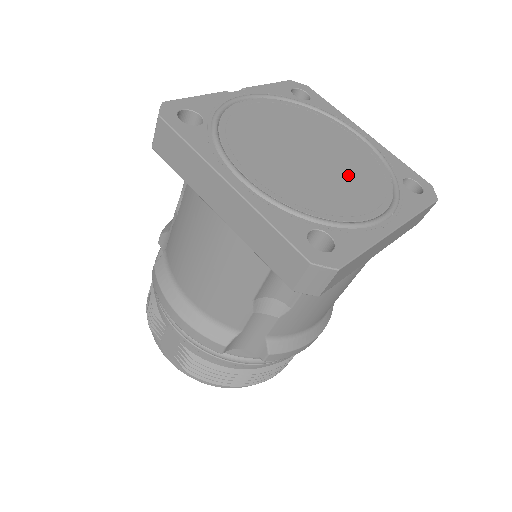
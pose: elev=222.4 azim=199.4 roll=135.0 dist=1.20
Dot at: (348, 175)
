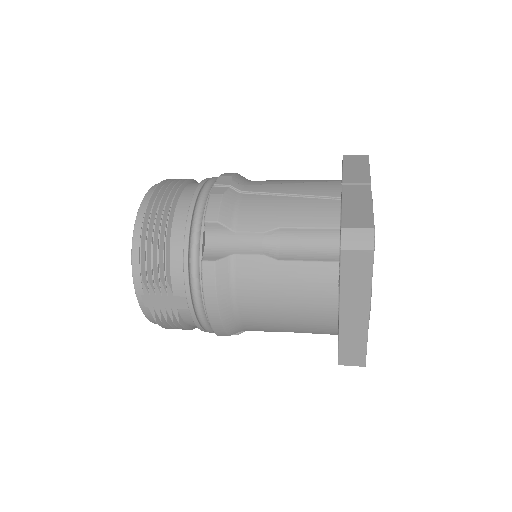
Dot at: occluded
